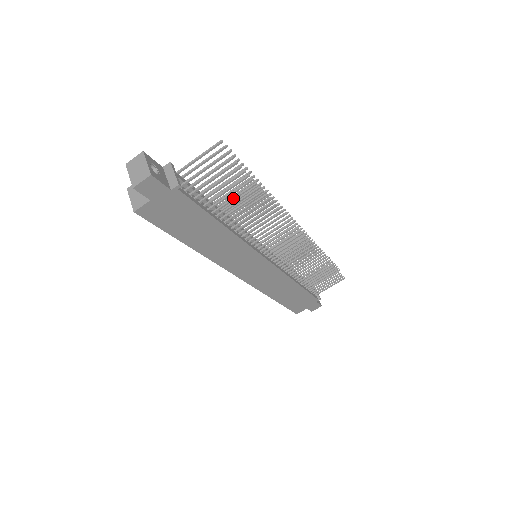
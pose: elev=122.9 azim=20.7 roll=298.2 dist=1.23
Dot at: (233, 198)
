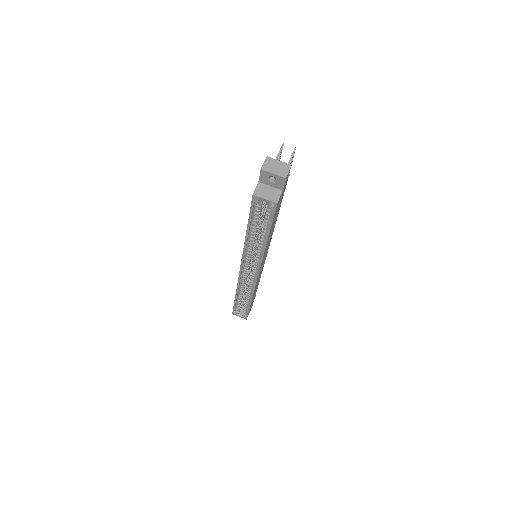
Dot at: occluded
